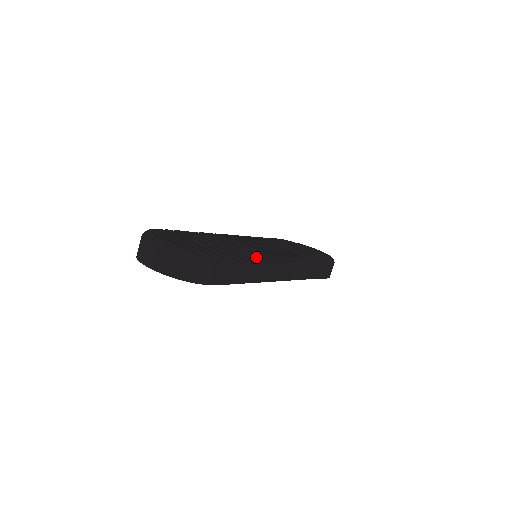
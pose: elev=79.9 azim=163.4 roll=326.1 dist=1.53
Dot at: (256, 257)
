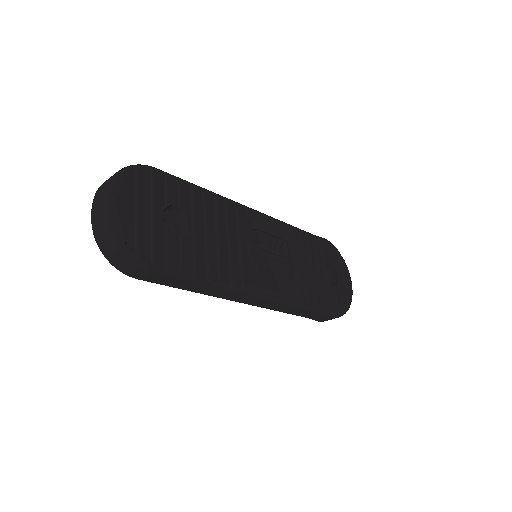
Dot at: (219, 277)
